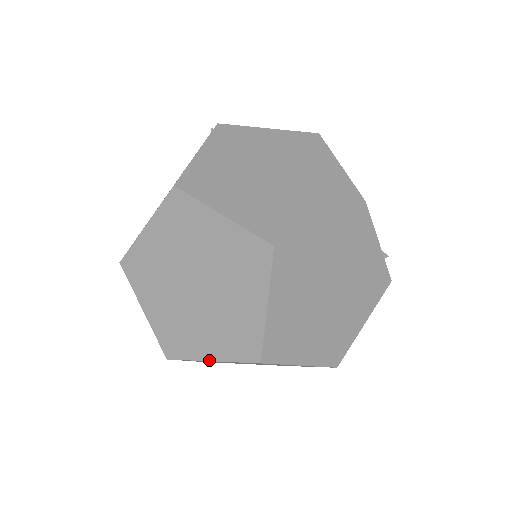
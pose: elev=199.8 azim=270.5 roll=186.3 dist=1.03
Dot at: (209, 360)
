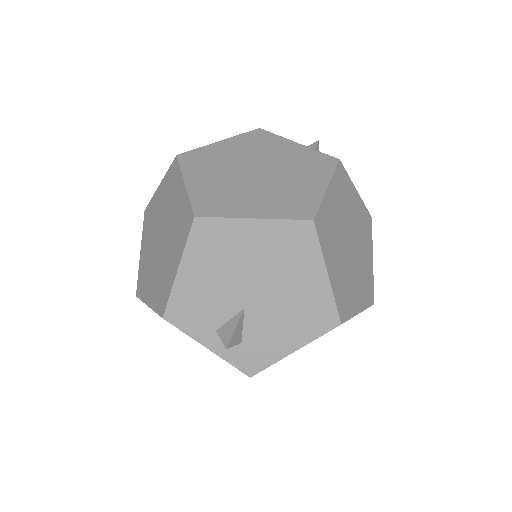
Dot at: (207, 347)
